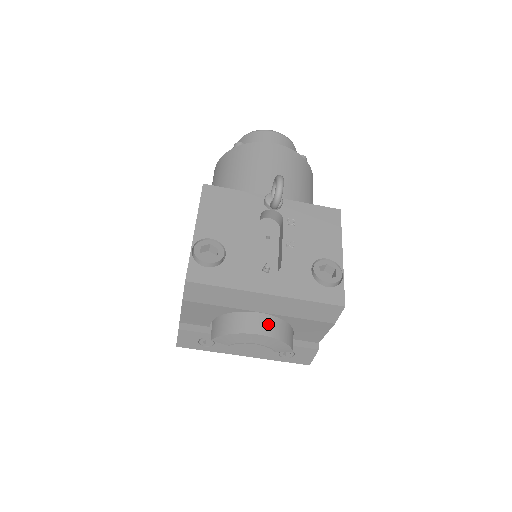
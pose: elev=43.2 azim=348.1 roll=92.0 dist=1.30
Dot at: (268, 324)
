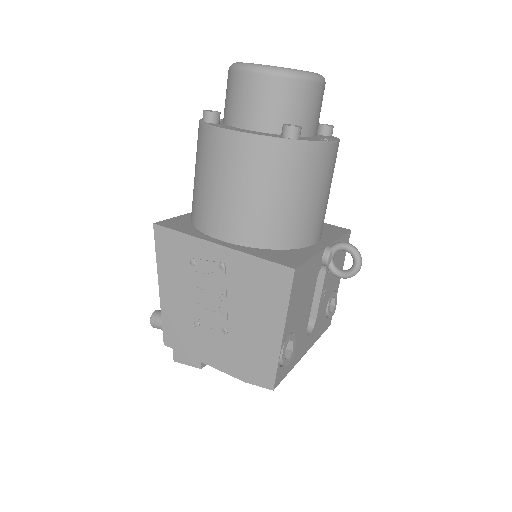
Dot at: occluded
